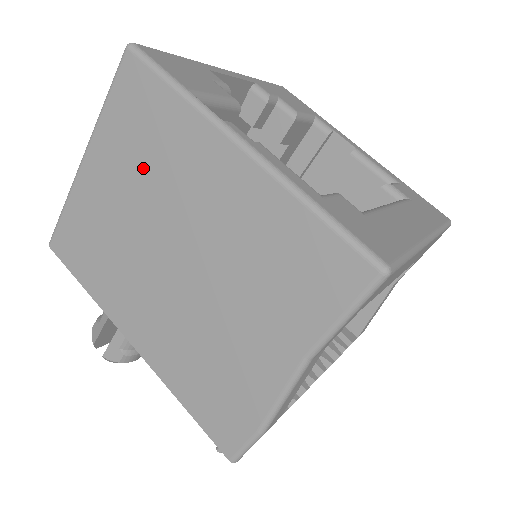
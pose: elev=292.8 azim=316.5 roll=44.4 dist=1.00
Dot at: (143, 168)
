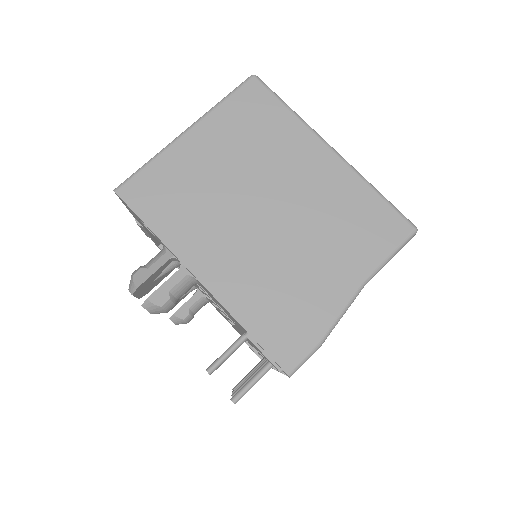
Dot at: (249, 148)
